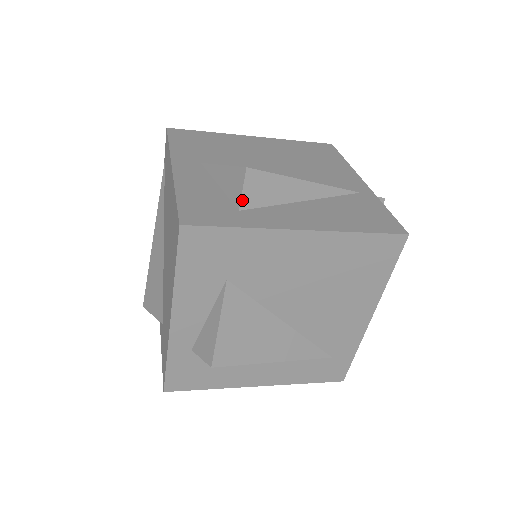
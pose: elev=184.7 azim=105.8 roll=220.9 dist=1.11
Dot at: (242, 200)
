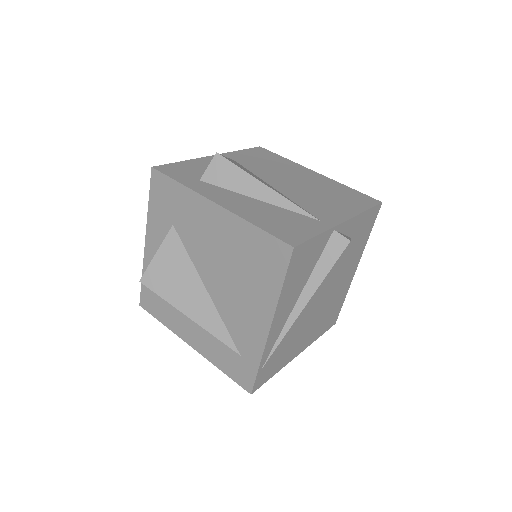
Dot at: (205, 174)
